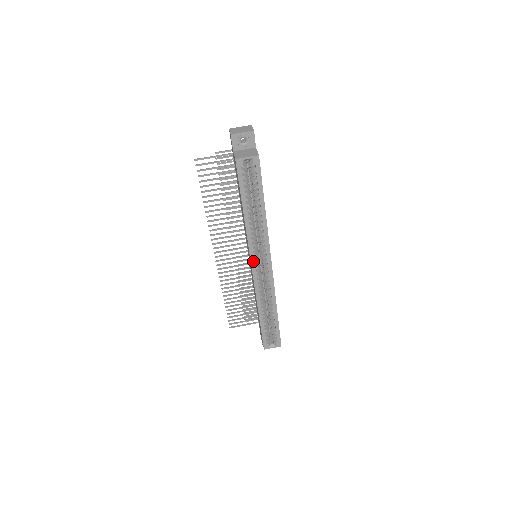
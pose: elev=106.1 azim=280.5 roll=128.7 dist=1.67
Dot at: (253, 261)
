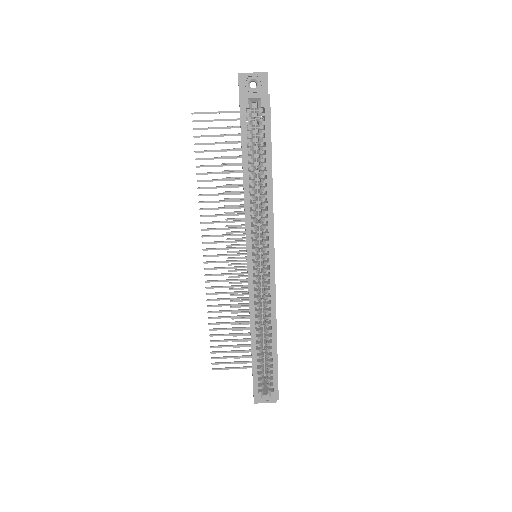
Dot at: (250, 253)
